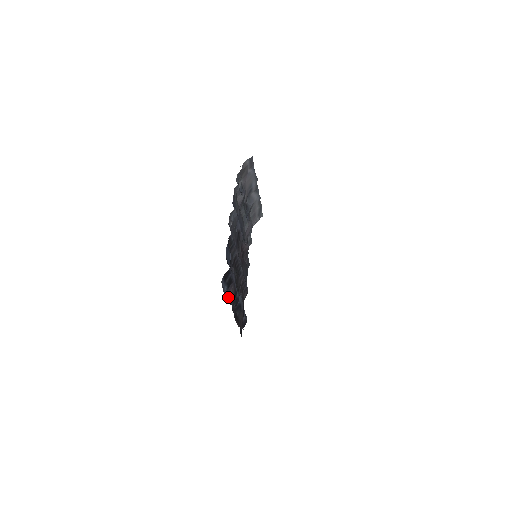
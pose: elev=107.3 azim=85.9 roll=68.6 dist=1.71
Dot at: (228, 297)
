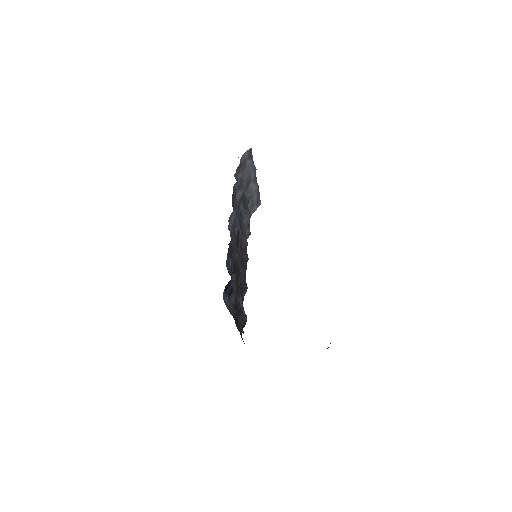
Dot at: (229, 307)
